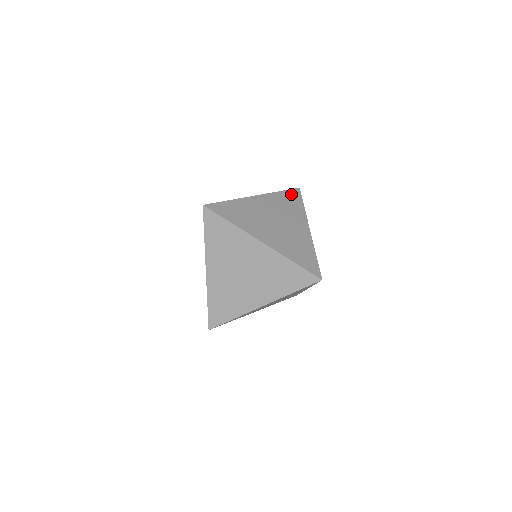
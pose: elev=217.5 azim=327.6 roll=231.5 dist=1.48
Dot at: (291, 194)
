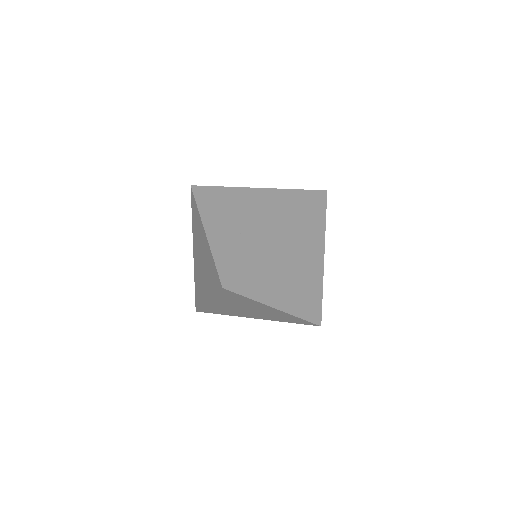
Dot at: (316, 210)
